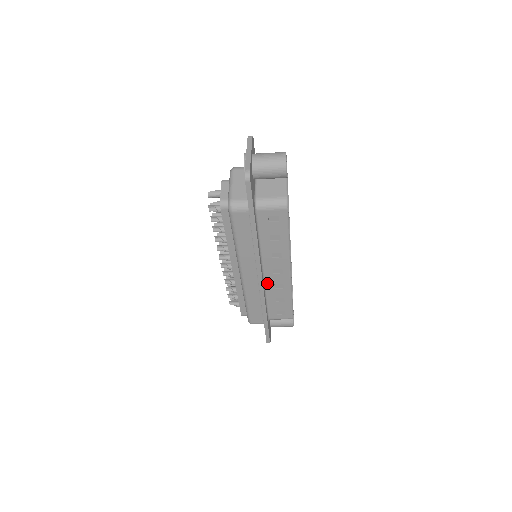
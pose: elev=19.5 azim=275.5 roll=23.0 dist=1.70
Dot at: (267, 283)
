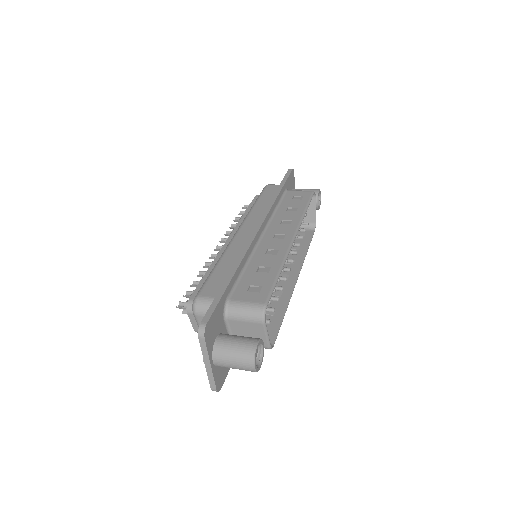
Dot at: occluded
